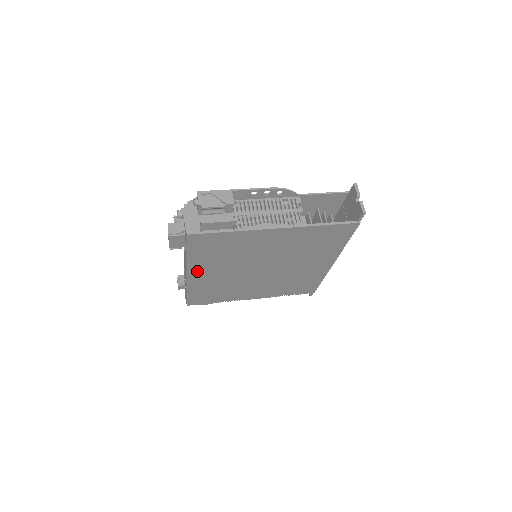
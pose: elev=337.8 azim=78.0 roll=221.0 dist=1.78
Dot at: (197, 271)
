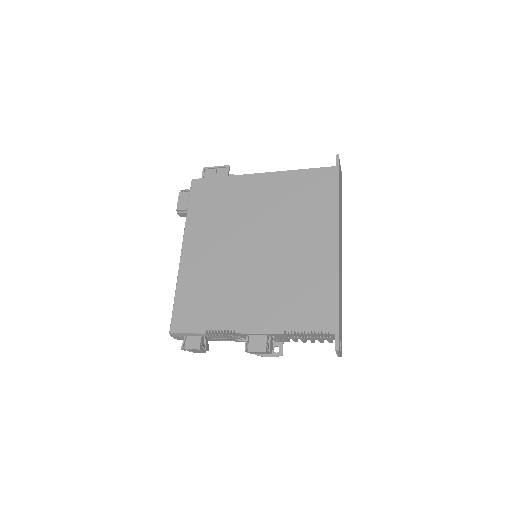
Dot at: (191, 242)
